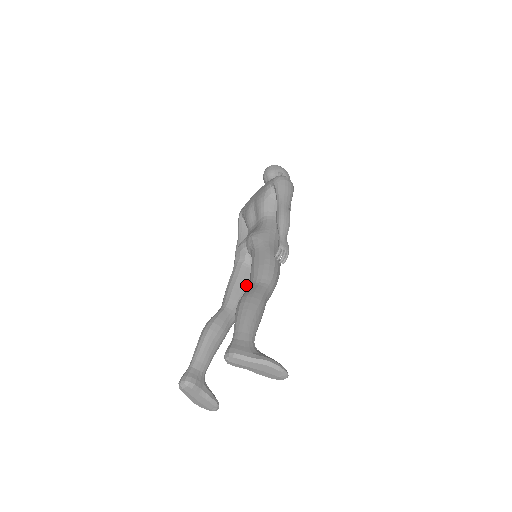
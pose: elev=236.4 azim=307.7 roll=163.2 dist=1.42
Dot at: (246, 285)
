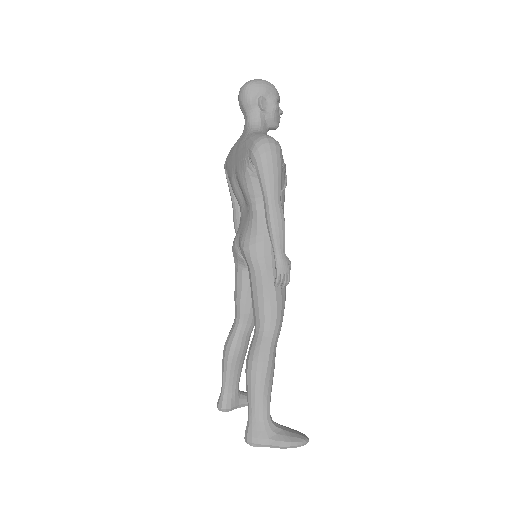
Dot at: occluded
